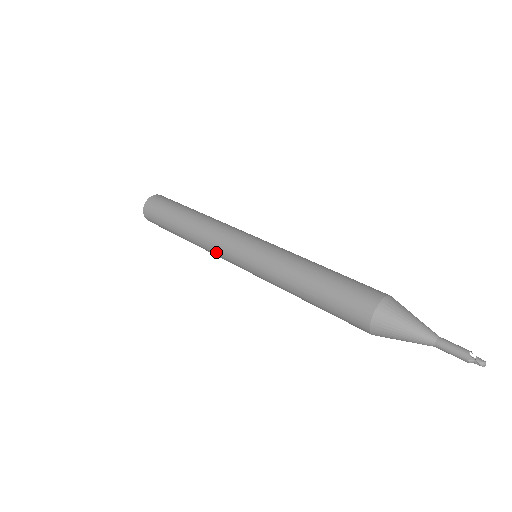
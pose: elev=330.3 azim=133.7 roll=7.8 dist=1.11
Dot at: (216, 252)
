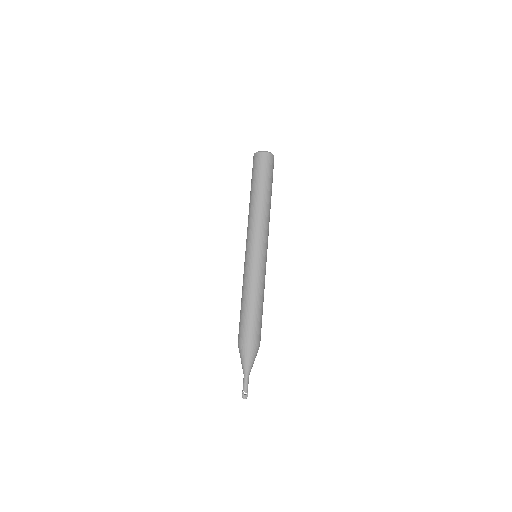
Dot at: occluded
